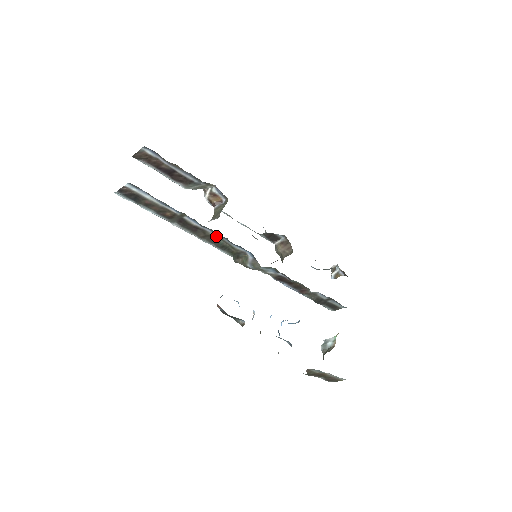
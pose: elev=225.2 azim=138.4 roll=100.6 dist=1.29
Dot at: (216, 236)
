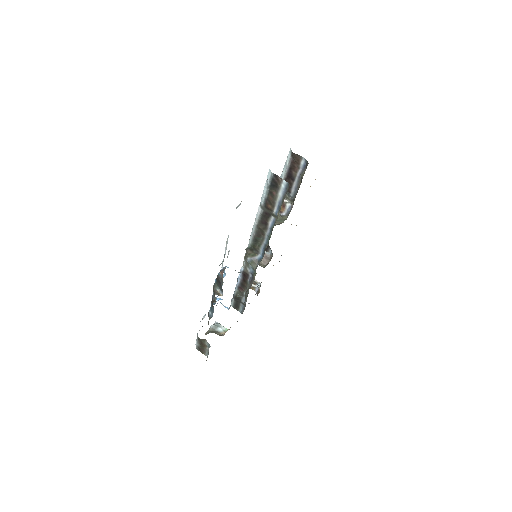
Dot at: (265, 236)
